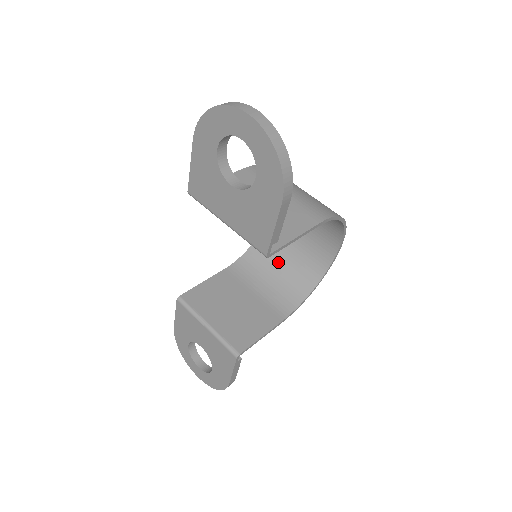
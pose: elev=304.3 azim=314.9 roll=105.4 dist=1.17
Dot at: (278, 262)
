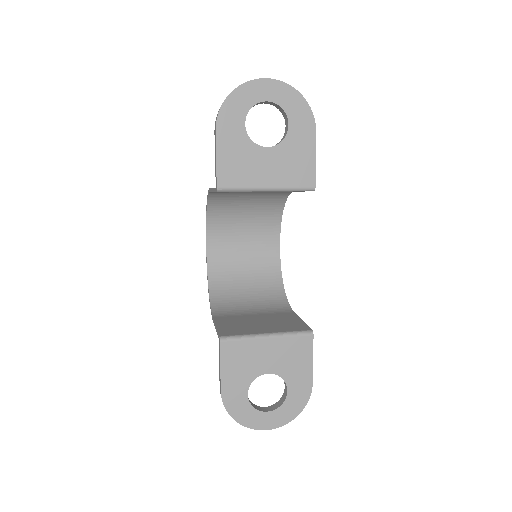
Dot at: (242, 290)
